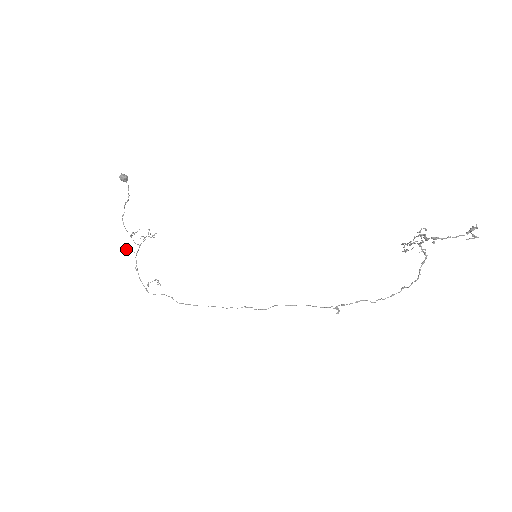
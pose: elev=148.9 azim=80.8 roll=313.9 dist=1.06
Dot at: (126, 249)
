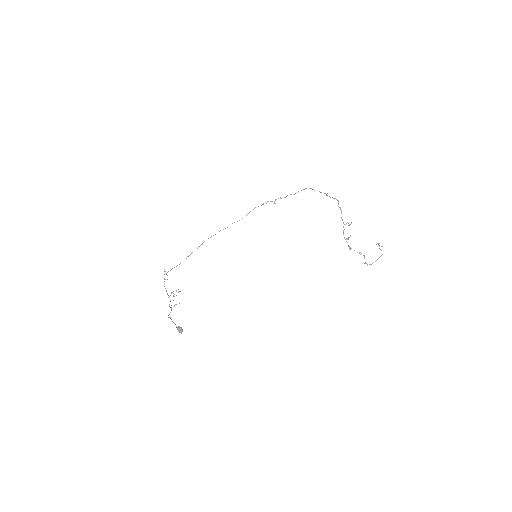
Dot at: occluded
